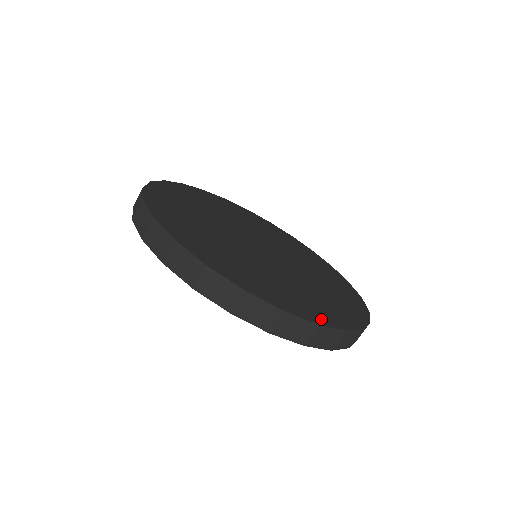
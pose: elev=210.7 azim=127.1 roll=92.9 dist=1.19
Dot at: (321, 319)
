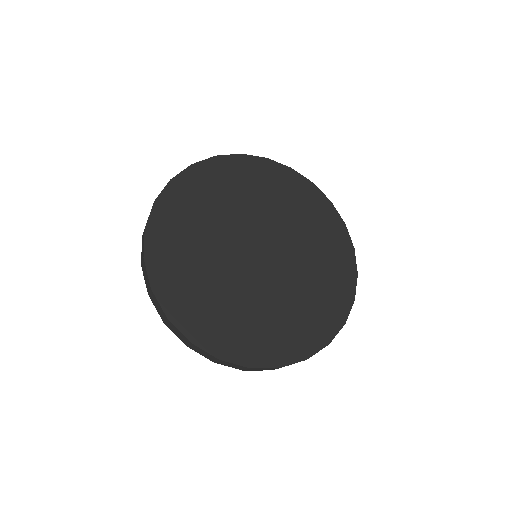
Dot at: (259, 359)
